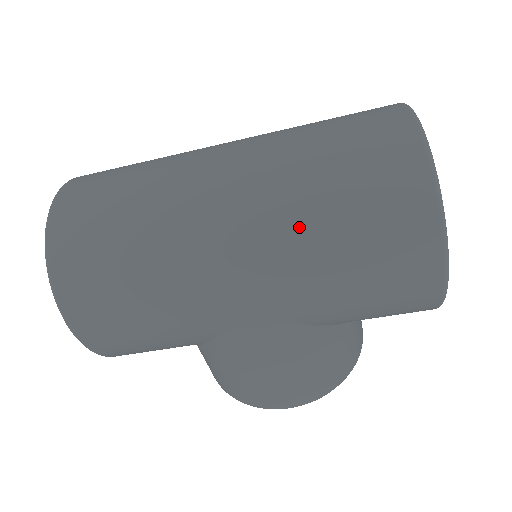
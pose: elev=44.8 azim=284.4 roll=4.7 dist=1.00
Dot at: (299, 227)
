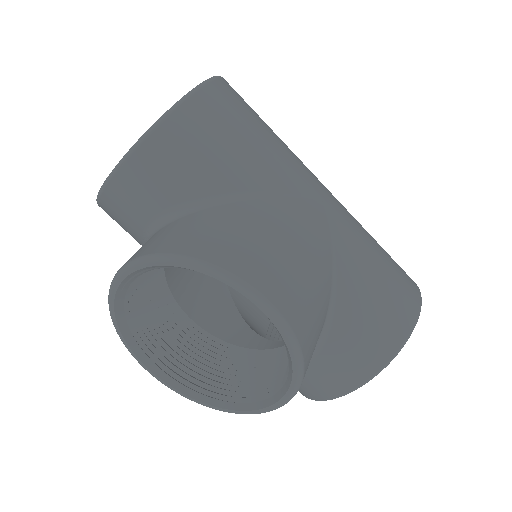
Dot at: occluded
